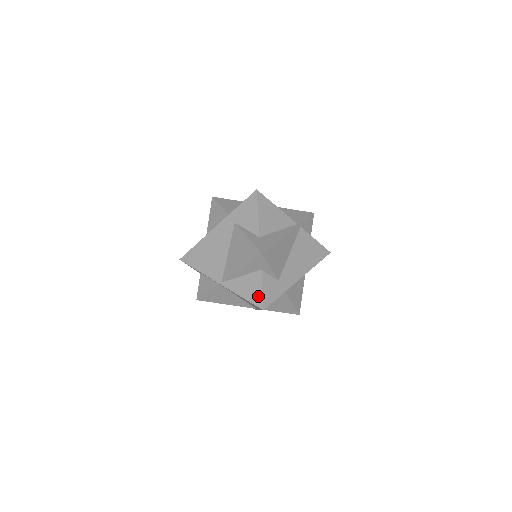
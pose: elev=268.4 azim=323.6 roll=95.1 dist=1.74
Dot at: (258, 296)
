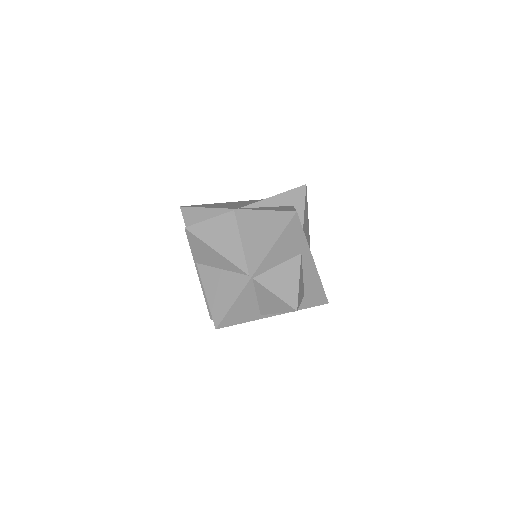
Dot at: (289, 209)
